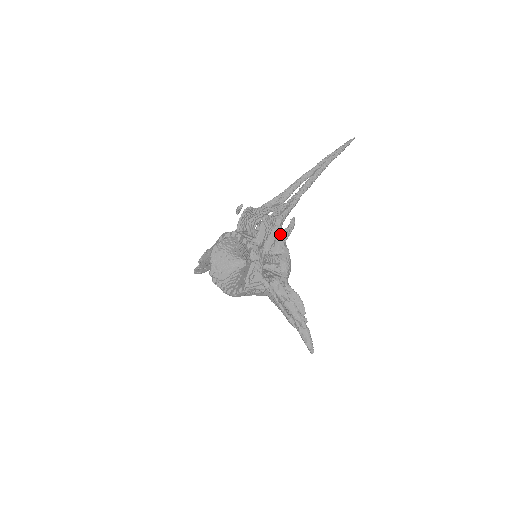
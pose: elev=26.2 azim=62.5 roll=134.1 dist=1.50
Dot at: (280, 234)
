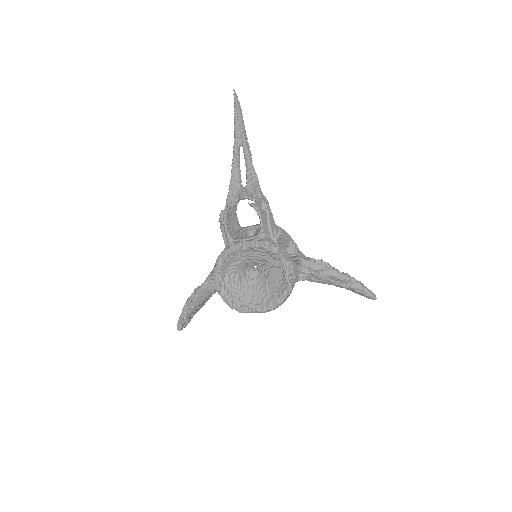
Dot at: occluded
